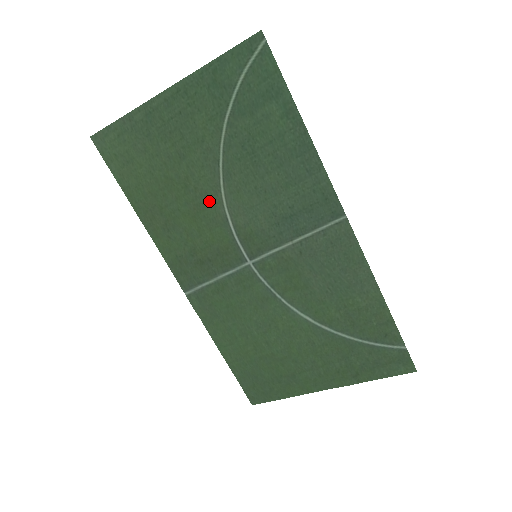
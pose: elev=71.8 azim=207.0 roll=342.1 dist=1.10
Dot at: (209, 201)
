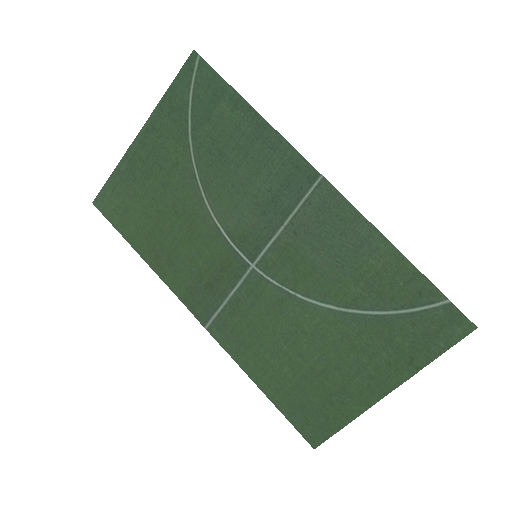
Dot at: (198, 218)
